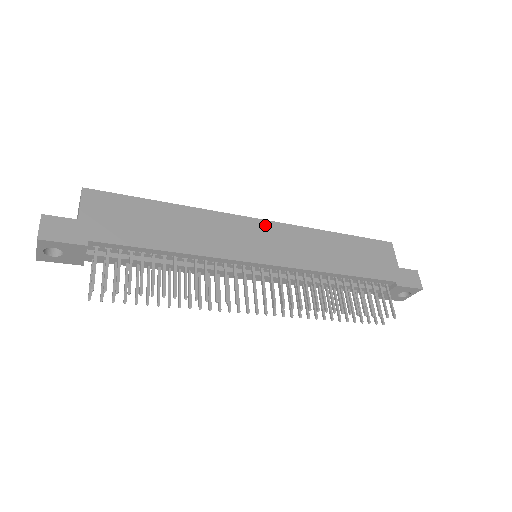
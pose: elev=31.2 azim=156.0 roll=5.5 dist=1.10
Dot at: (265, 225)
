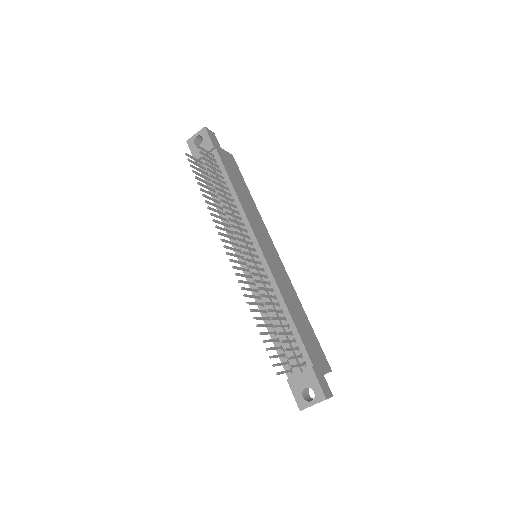
Dot at: (277, 255)
